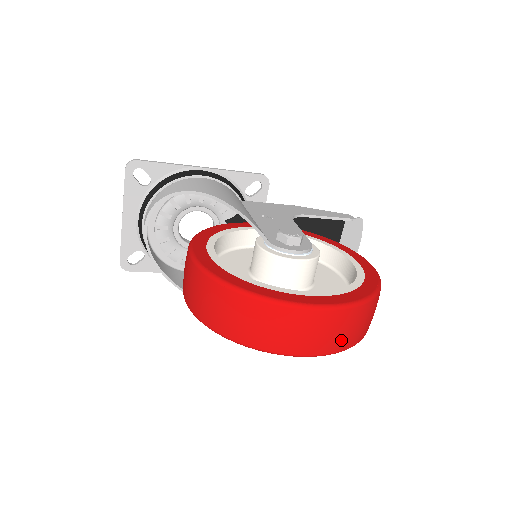
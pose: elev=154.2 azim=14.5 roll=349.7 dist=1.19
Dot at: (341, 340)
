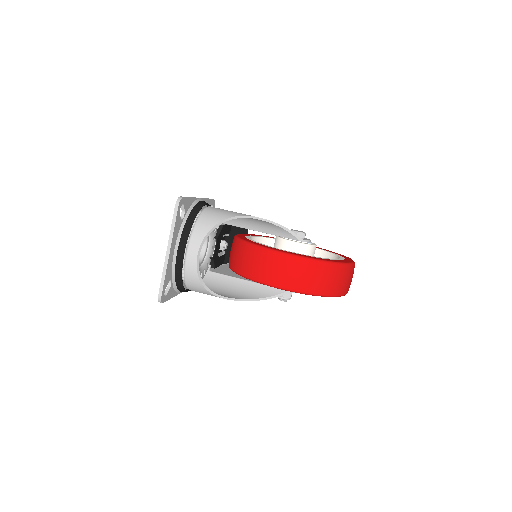
Dot at: occluded
